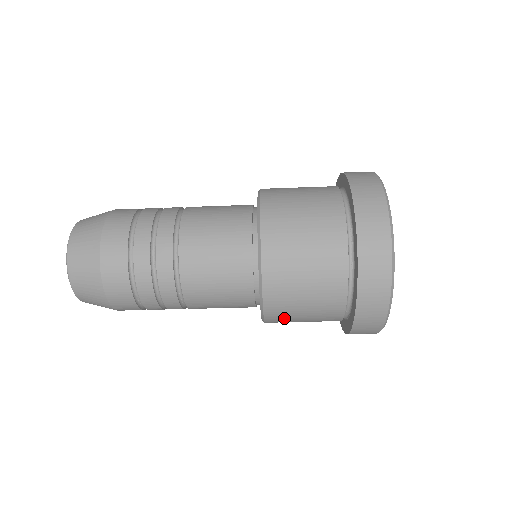
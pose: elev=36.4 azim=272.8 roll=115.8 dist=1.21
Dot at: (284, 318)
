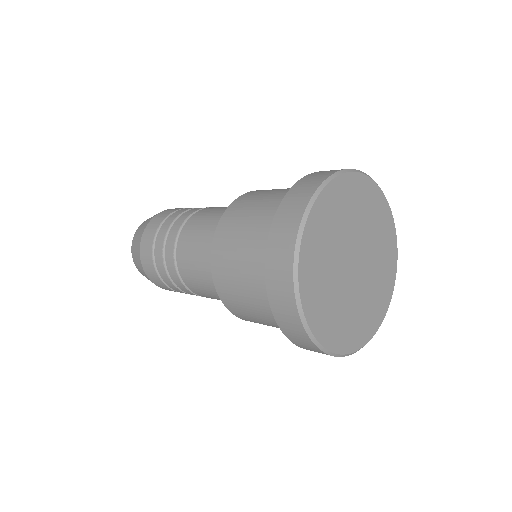
Dot at: (252, 320)
